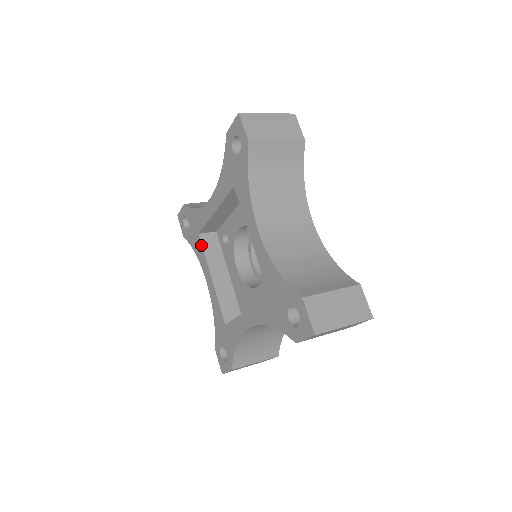
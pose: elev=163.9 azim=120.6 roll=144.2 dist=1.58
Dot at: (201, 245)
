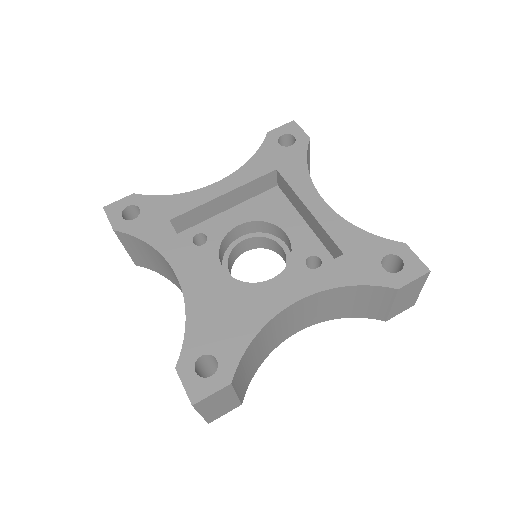
Dot at: (174, 231)
